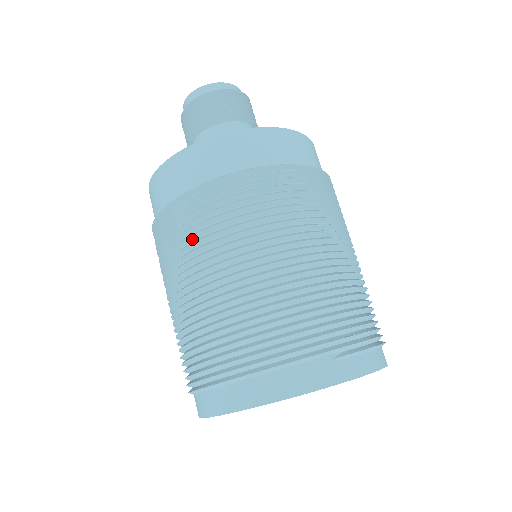
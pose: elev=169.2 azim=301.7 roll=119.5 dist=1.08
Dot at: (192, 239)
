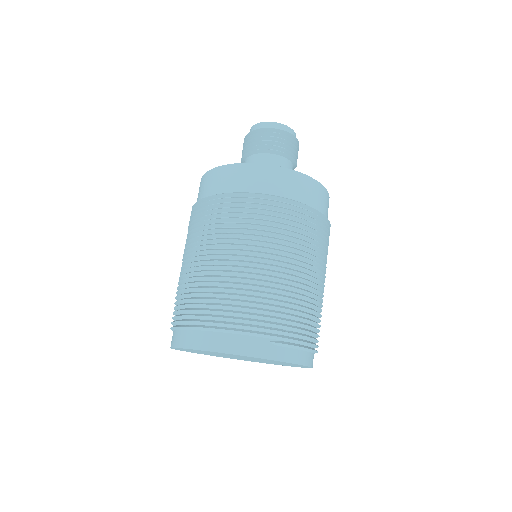
Dot at: (212, 227)
